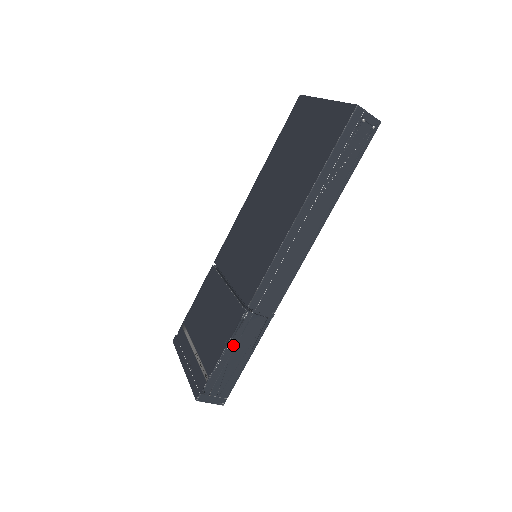
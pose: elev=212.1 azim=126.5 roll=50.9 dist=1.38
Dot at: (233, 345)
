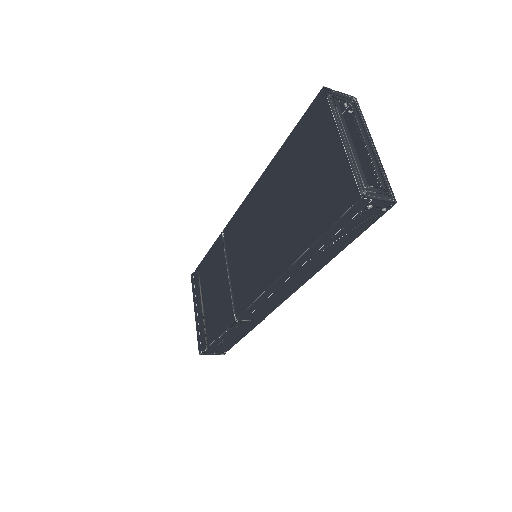
Dot at: (226, 334)
